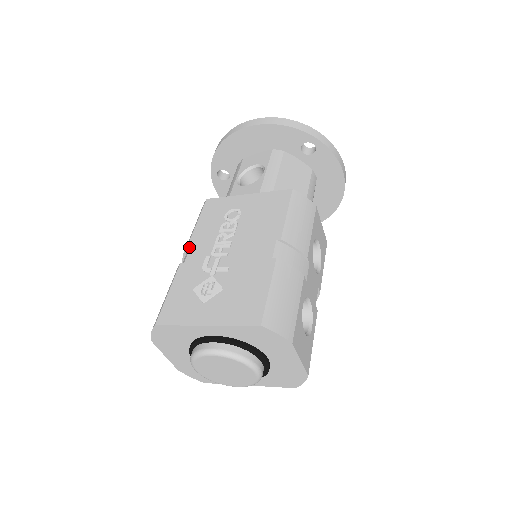
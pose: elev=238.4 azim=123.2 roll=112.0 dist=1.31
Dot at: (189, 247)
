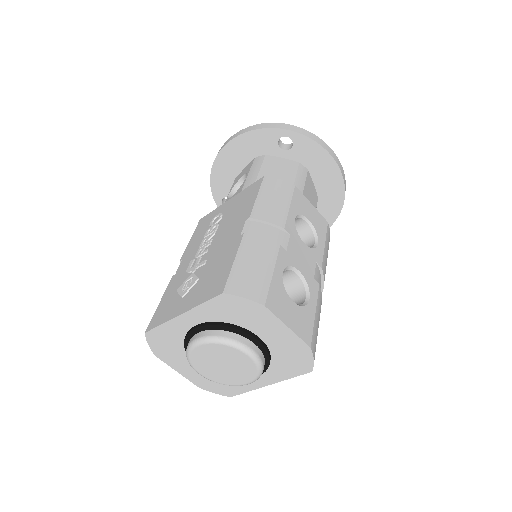
Dot at: (181, 261)
